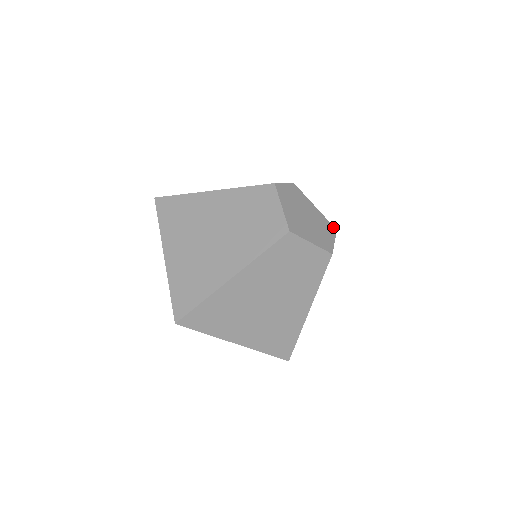
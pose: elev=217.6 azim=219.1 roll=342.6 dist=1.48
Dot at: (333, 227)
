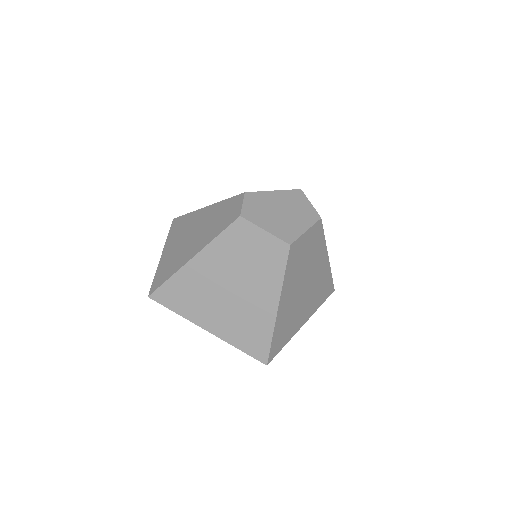
Dot at: (297, 190)
